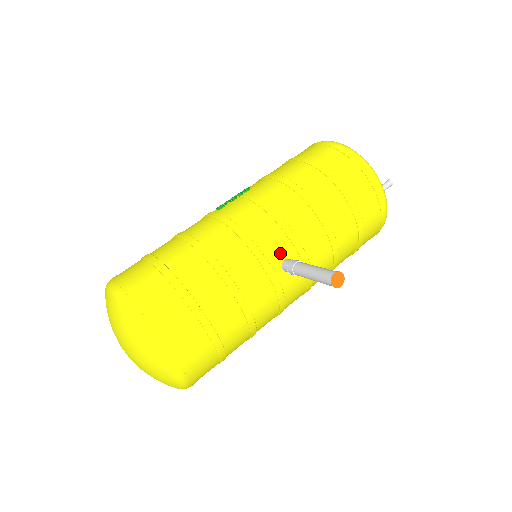
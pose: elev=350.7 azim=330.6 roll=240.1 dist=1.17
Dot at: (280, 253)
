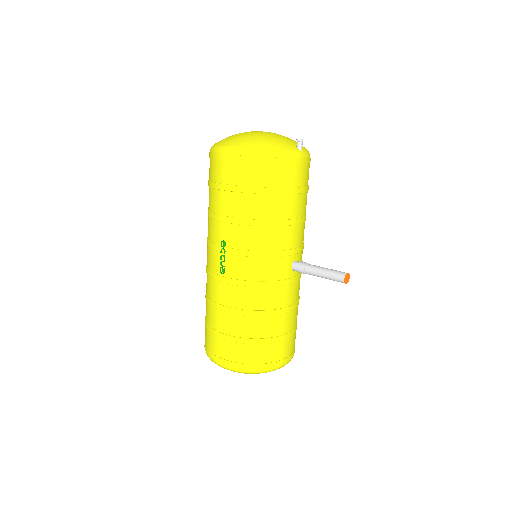
Dot at: (287, 268)
